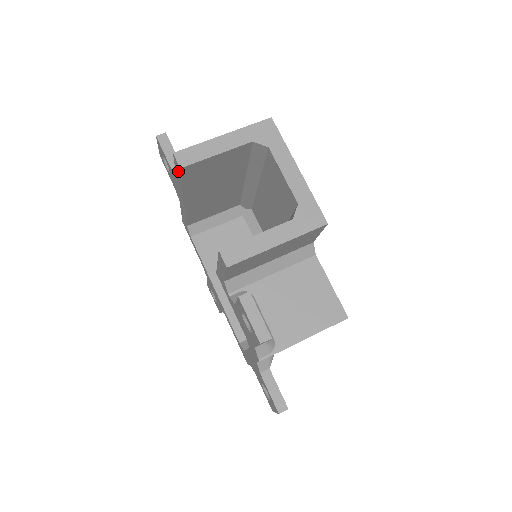
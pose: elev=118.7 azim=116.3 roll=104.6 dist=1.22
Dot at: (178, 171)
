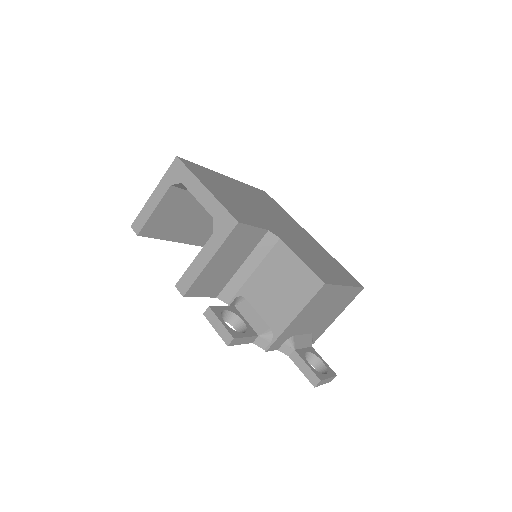
Dot at: occluded
